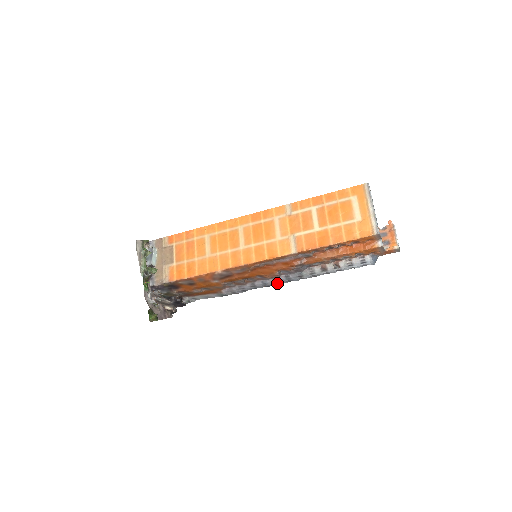
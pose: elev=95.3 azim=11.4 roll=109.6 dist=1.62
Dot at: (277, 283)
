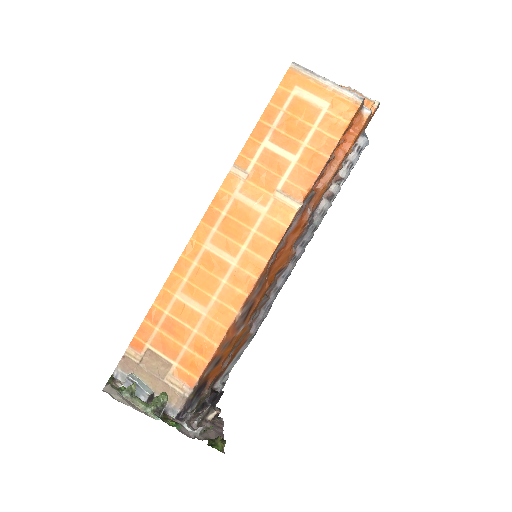
Dot at: (296, 262)
